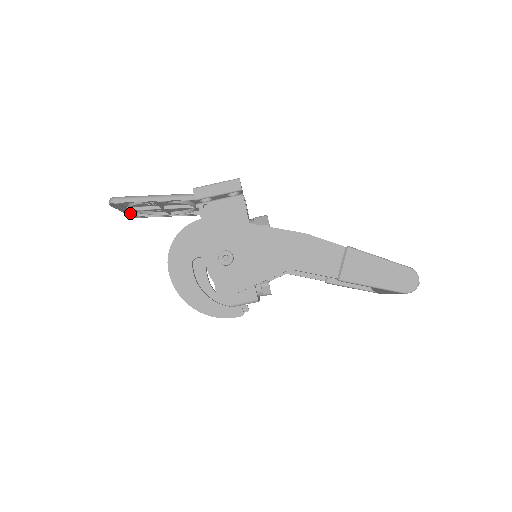
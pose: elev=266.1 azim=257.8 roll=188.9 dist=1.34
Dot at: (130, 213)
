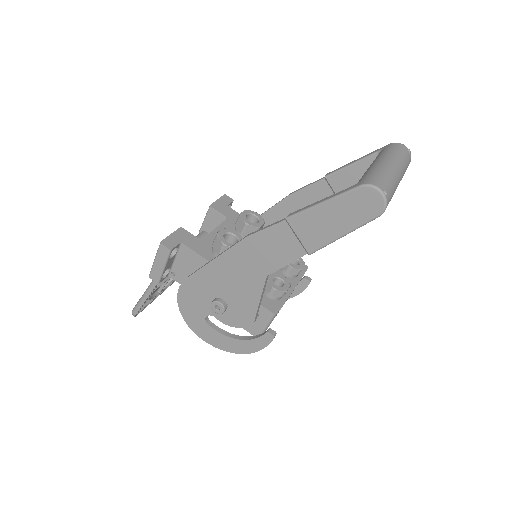
Dot at: (166, 288)
